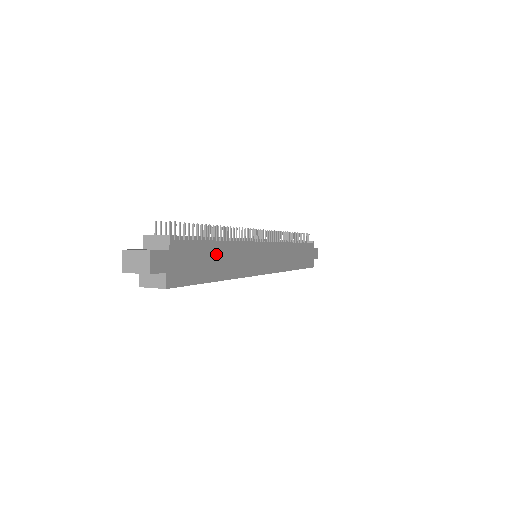
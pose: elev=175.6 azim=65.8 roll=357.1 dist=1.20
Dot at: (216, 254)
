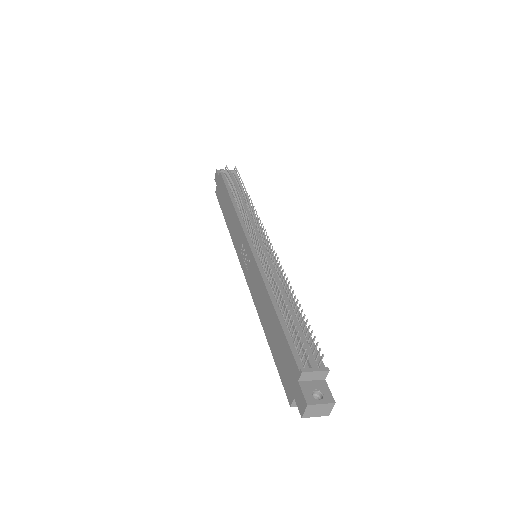
Dot at: occluded
